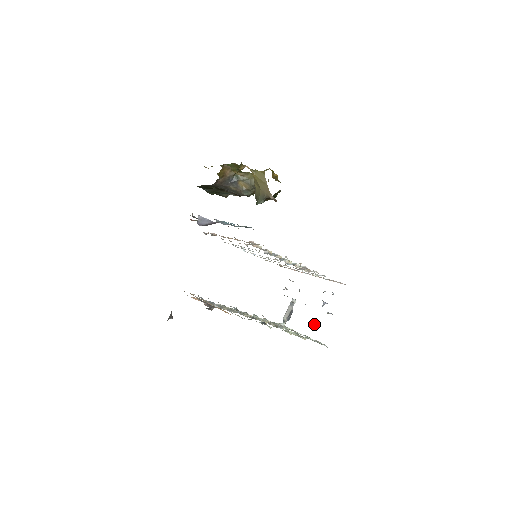
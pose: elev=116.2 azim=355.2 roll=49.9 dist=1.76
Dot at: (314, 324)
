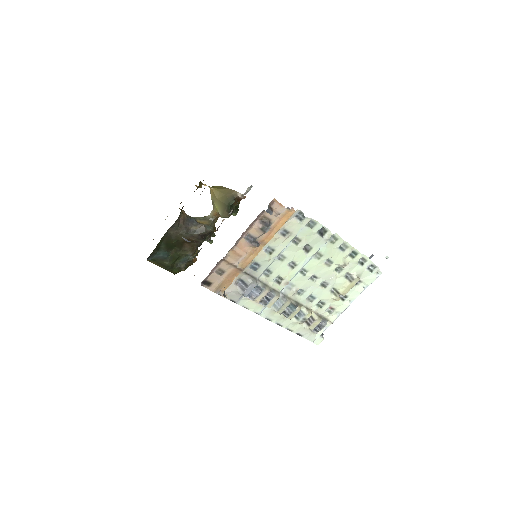
Dot at: occluded
